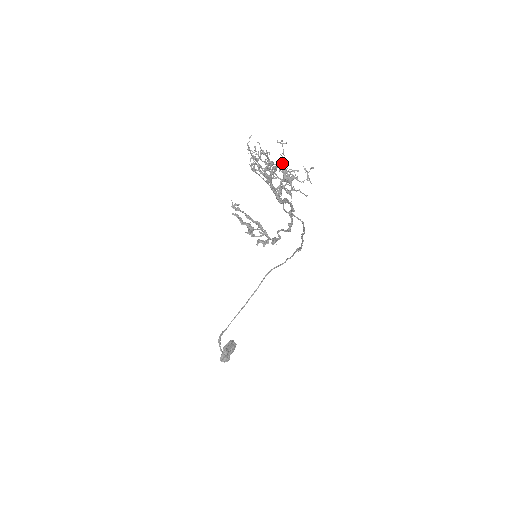
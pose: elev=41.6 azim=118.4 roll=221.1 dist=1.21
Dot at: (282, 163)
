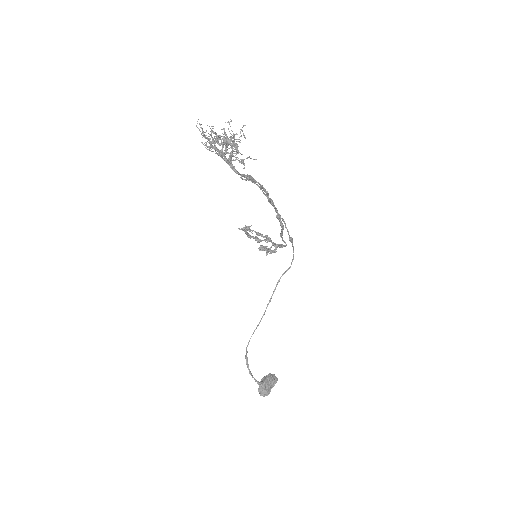
Dot at: (225, 133)
